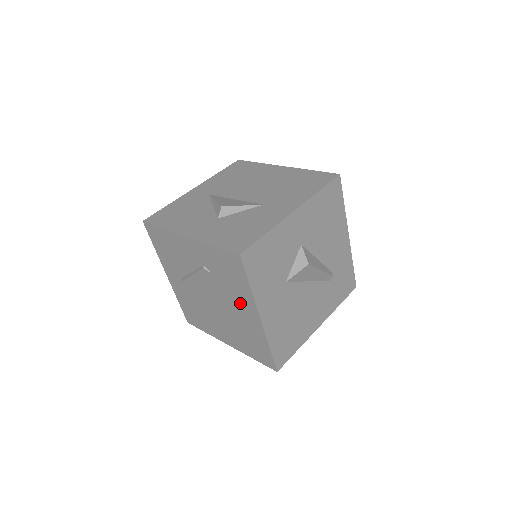
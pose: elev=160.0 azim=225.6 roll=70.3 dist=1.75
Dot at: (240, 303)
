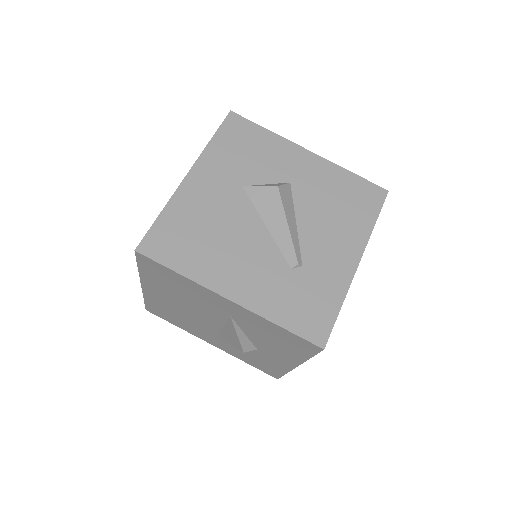
Dot at: occluded
